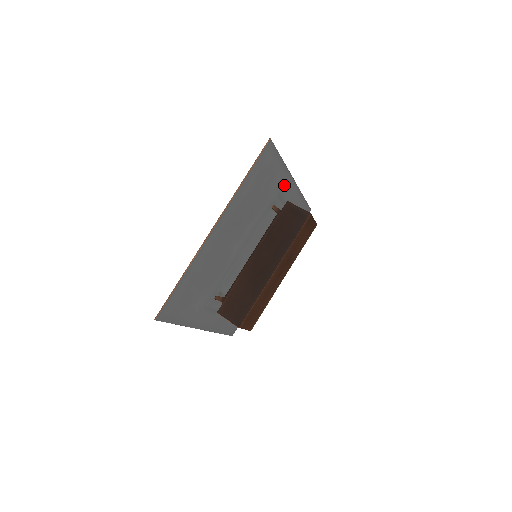
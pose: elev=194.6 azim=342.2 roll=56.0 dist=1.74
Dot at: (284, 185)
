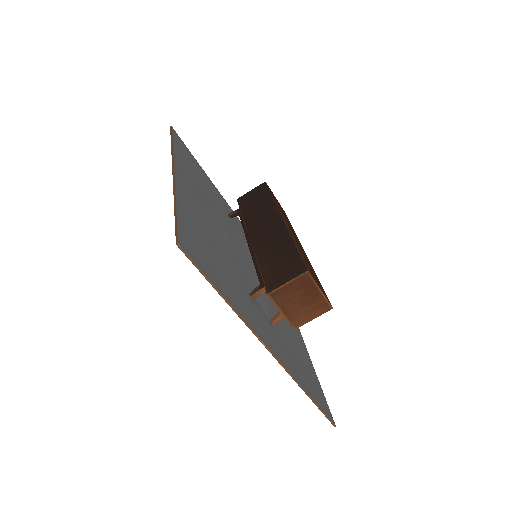
Dot at: (223, 203)
